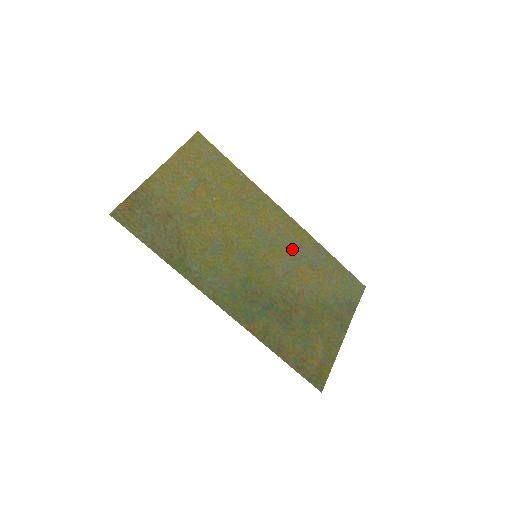
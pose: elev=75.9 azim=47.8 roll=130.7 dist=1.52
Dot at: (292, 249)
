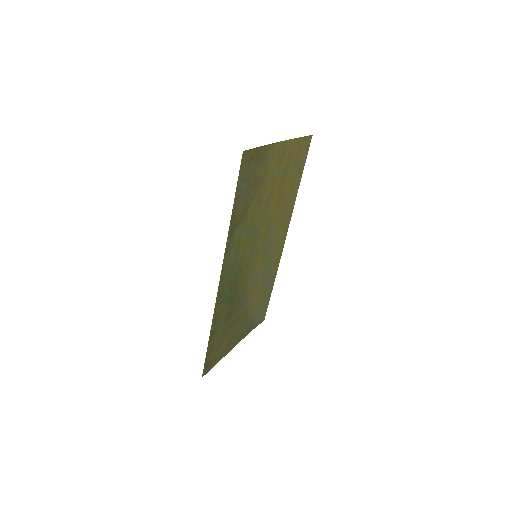
Dot at: (268, 266)
